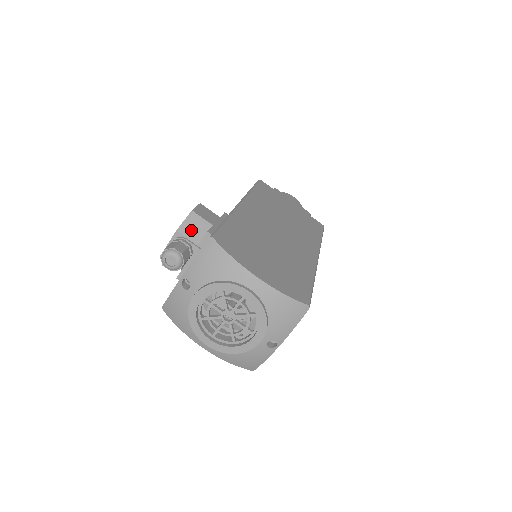
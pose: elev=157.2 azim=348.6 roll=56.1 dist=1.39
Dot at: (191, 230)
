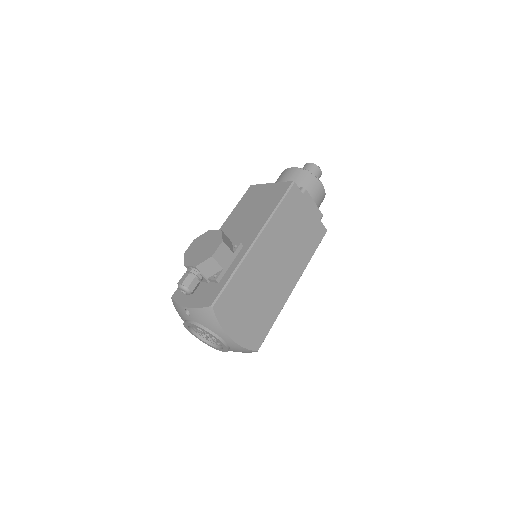
Dot at: (206, 269)
